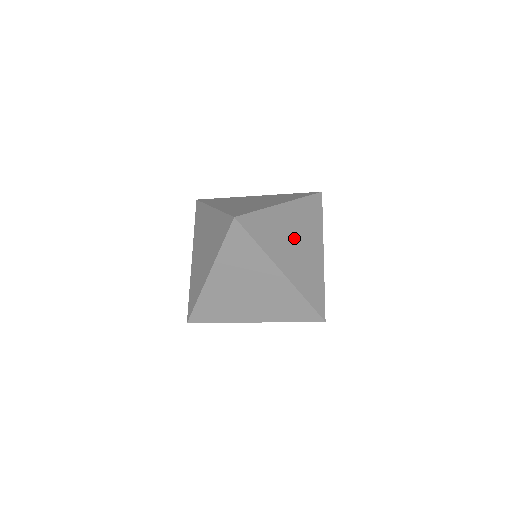
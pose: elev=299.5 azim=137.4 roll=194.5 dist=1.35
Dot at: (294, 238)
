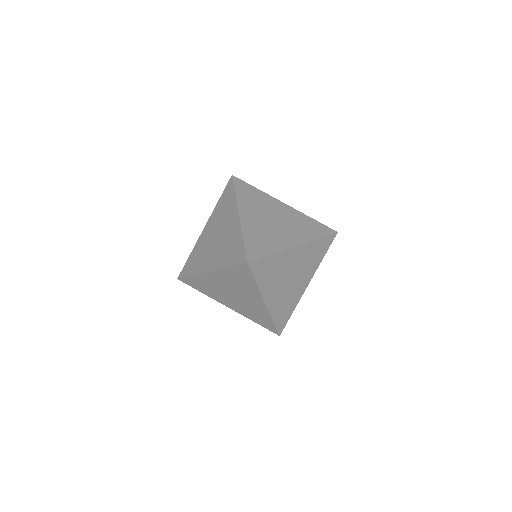
Dot at: (273, 217)
